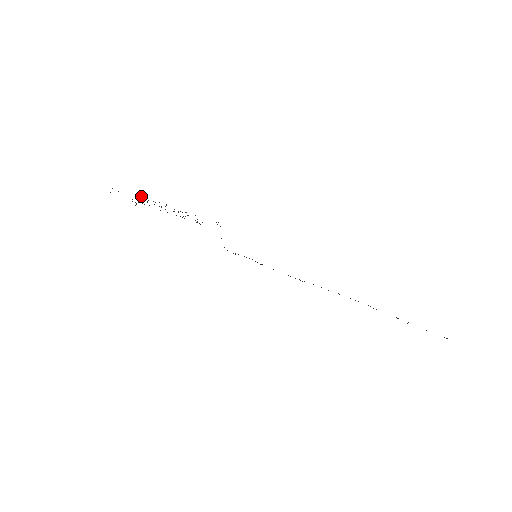
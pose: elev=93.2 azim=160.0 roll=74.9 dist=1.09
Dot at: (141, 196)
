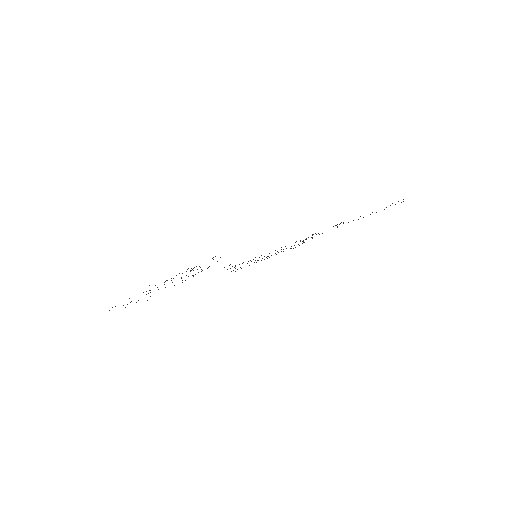
Dot at: occluded
